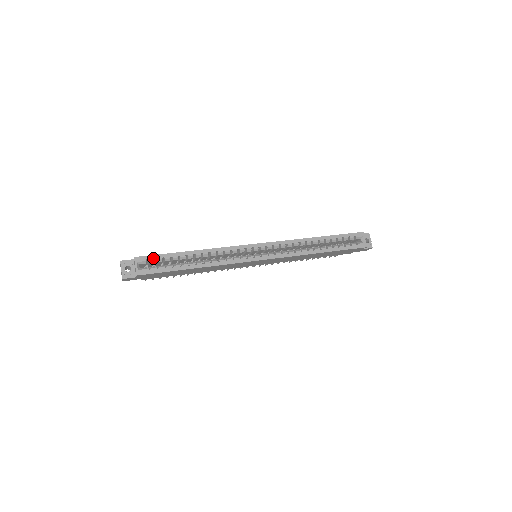
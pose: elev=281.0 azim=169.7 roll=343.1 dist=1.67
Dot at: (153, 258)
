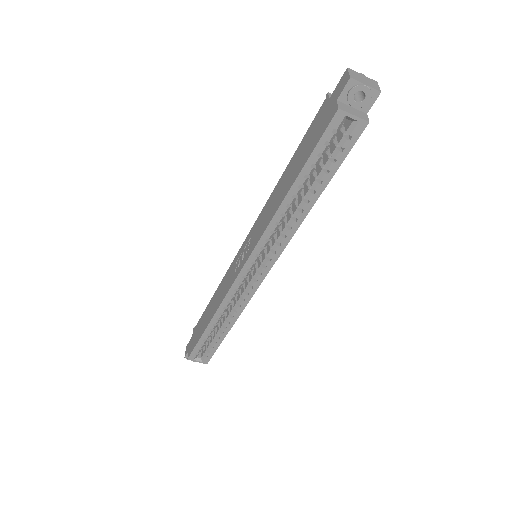
Dot at: (197, 350)
